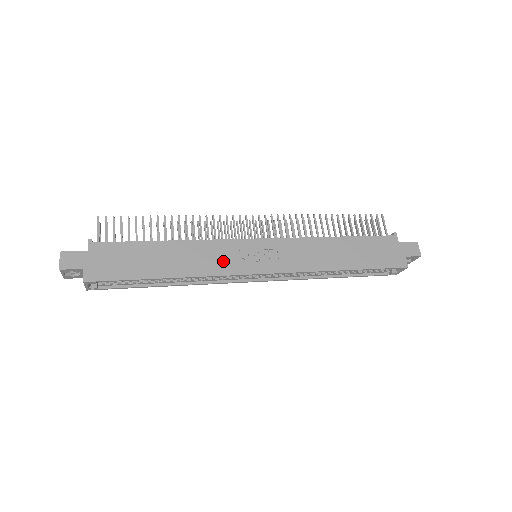
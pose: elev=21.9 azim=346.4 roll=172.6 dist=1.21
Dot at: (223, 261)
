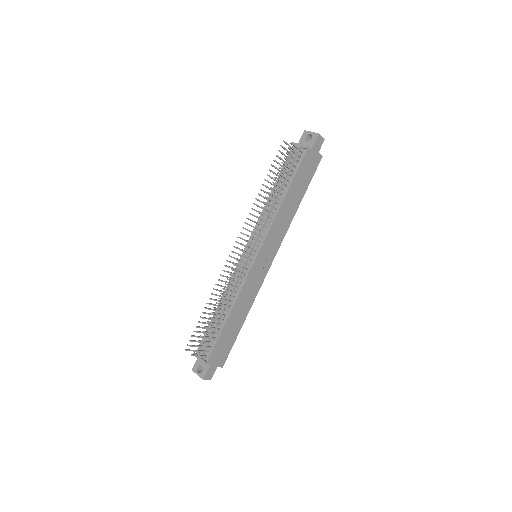
Dot at: (255, 285)
